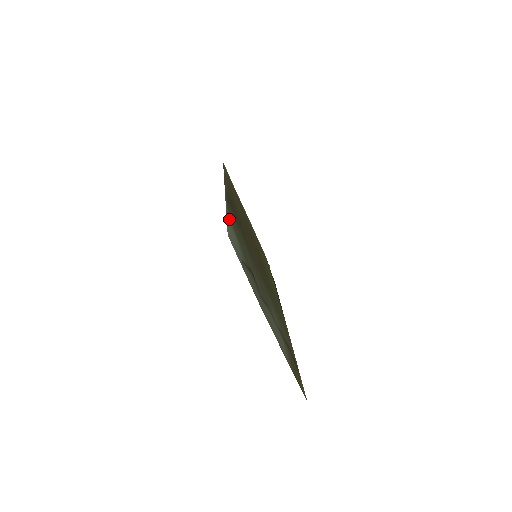
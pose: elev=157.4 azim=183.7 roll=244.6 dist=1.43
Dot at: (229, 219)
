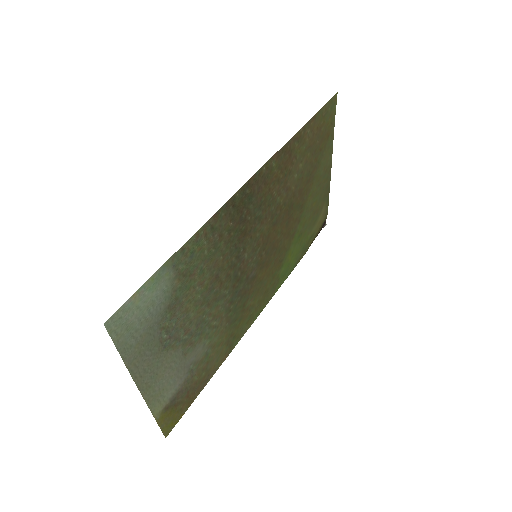
Dot at: (173, 263)
